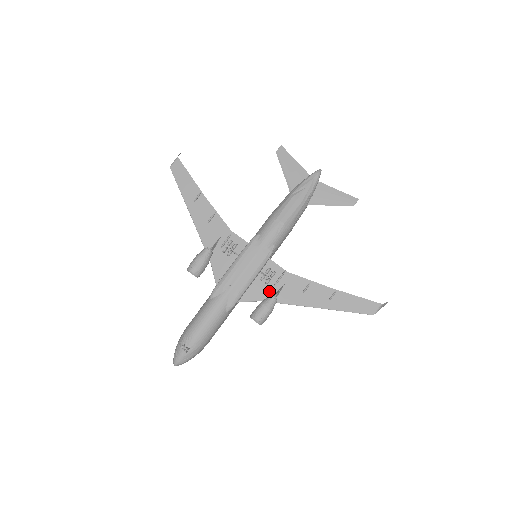
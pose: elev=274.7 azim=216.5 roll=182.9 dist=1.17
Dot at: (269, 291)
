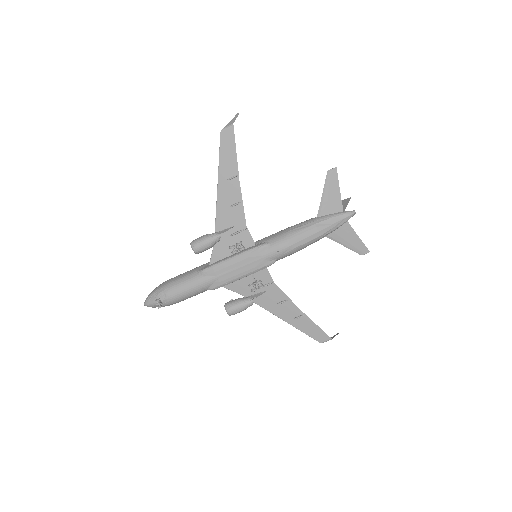
Dot at: occluded
